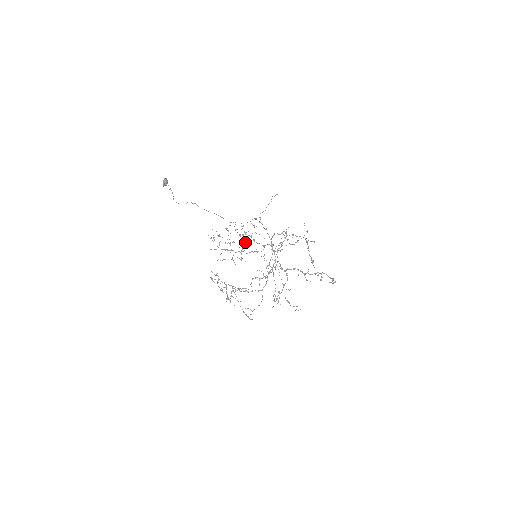
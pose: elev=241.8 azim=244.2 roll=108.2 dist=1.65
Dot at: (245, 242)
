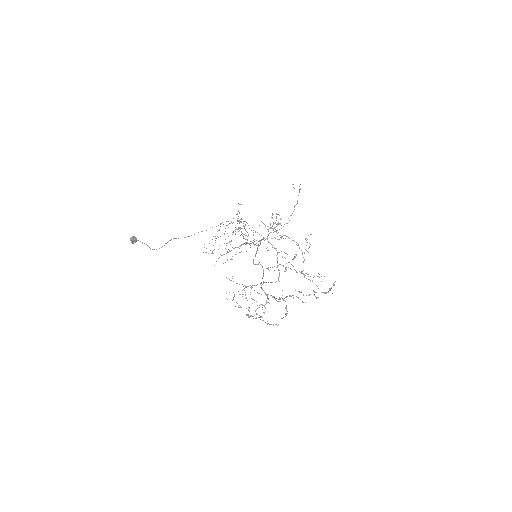
Dot at: occluded
